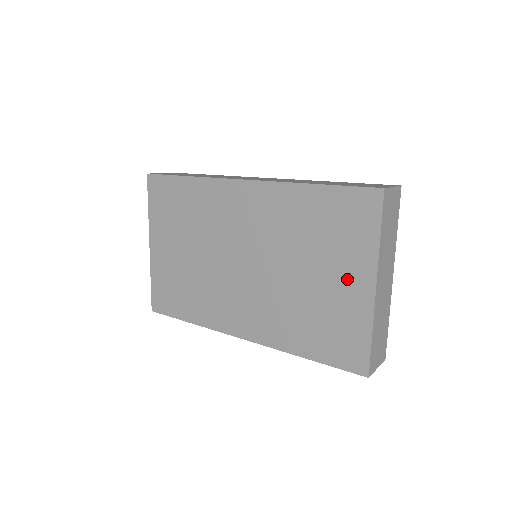
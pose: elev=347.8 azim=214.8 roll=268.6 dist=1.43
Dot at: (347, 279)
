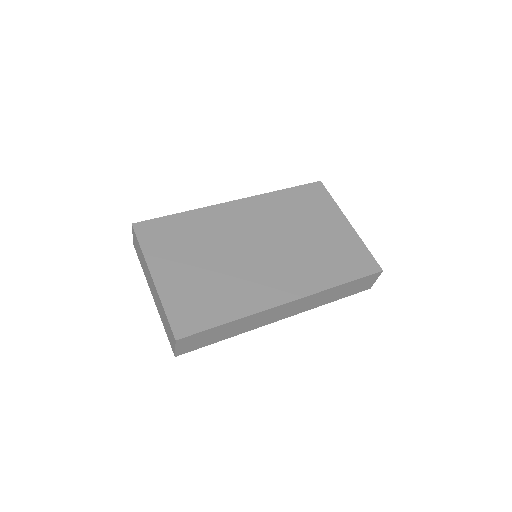
Dot at: (333, 225)
